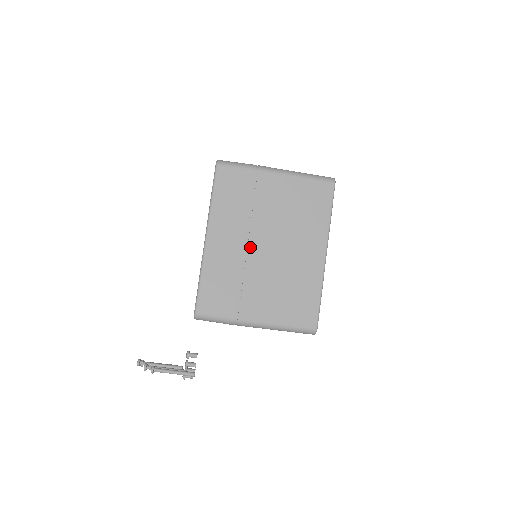
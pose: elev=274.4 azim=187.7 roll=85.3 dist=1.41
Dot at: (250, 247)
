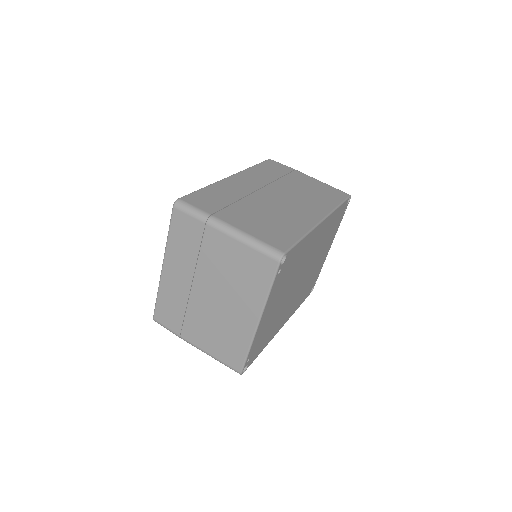
Dot at: (195, 289)
